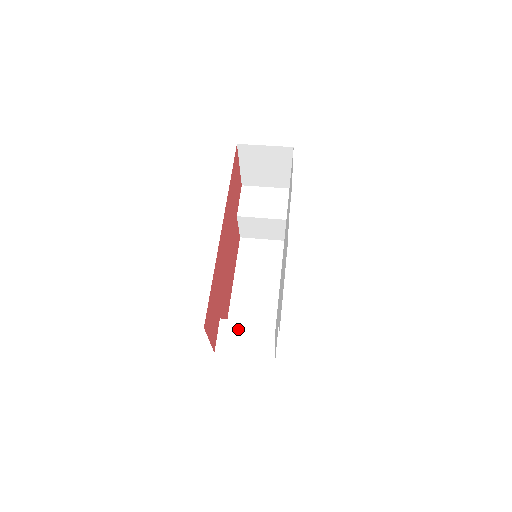
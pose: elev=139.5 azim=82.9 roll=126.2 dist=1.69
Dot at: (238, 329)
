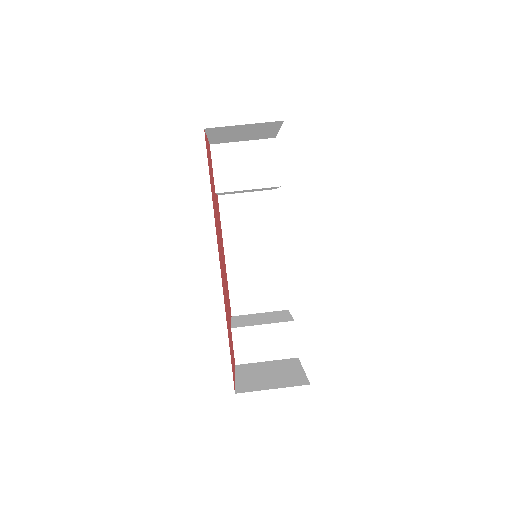
Dot at: (253, 335)
